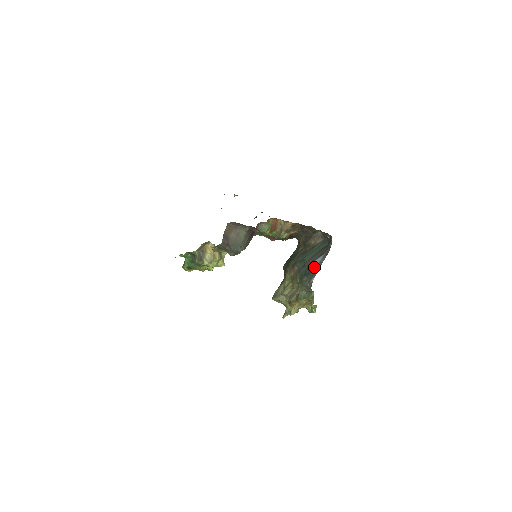
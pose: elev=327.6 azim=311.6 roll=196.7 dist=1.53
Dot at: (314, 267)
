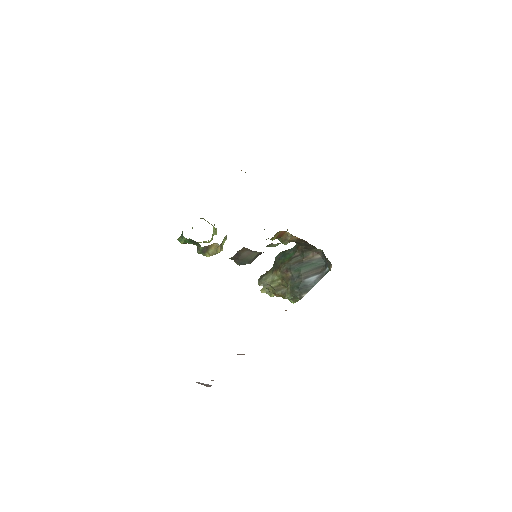
Dot at: (308, 284)
